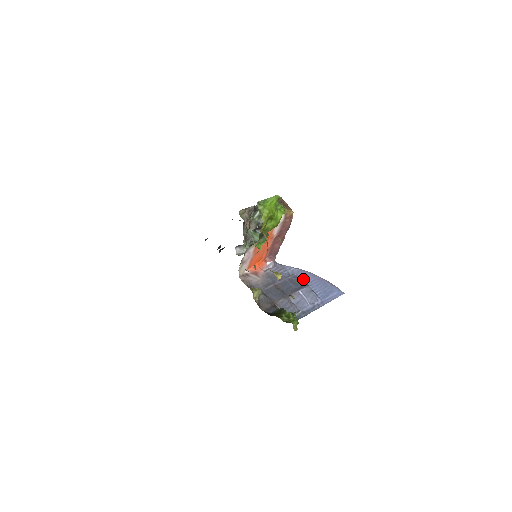
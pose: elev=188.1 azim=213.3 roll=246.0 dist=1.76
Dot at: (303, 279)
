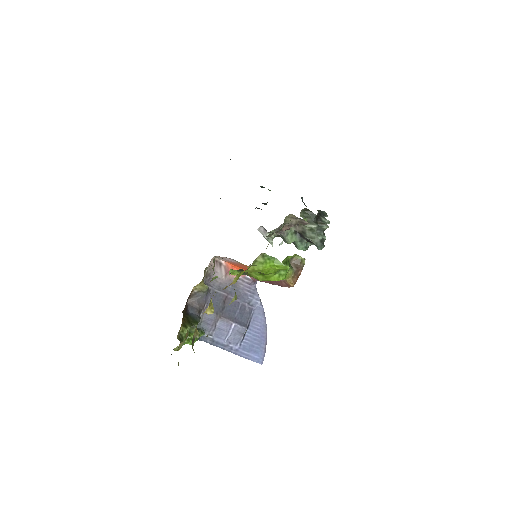
Dot at: (253, 318)
